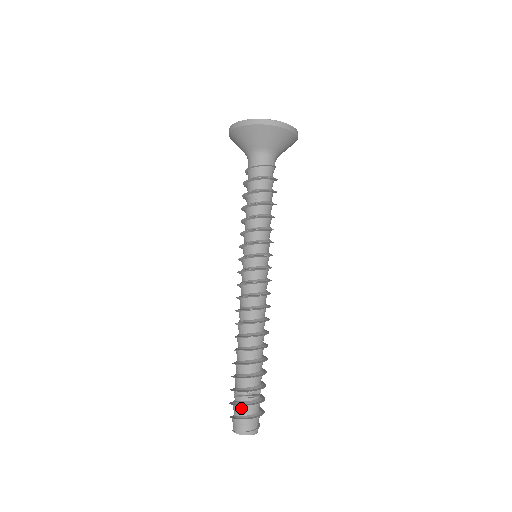
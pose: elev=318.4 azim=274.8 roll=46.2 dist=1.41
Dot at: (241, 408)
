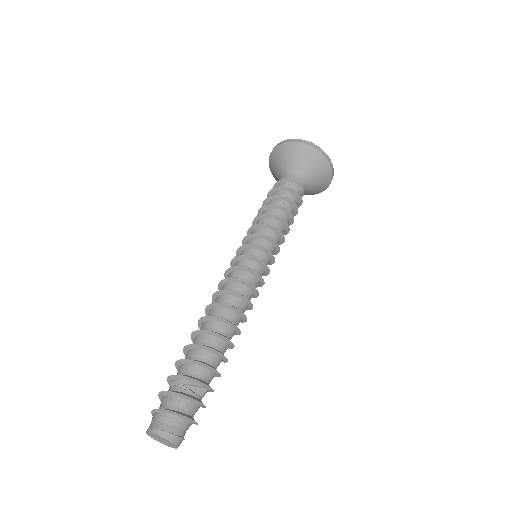
Dot at: (169, 398)
